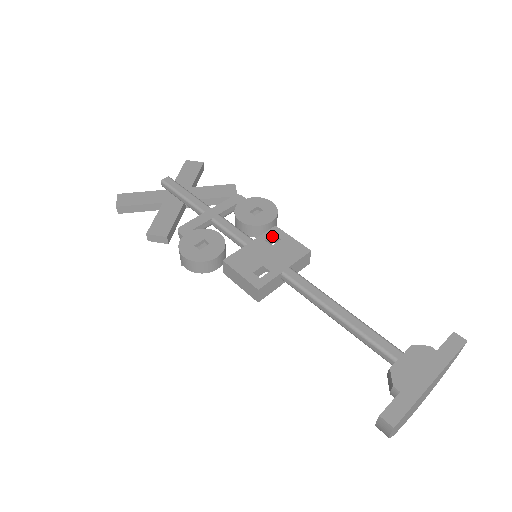
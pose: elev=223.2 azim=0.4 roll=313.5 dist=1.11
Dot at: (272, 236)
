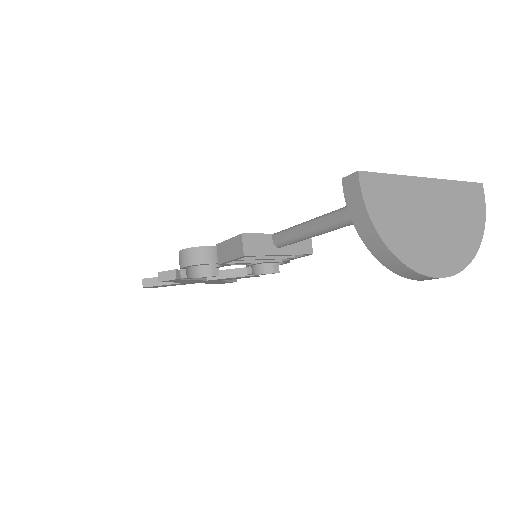
Dot at: occluded
